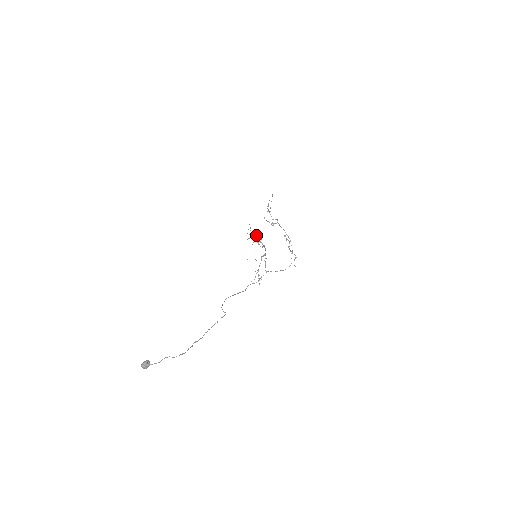
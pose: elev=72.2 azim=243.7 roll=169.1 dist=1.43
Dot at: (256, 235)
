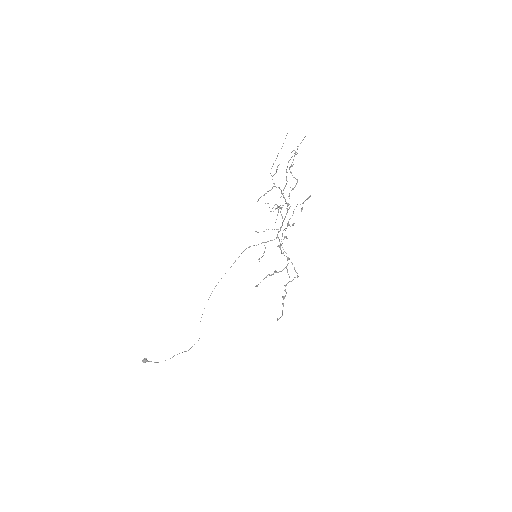
Dot at: occluded
